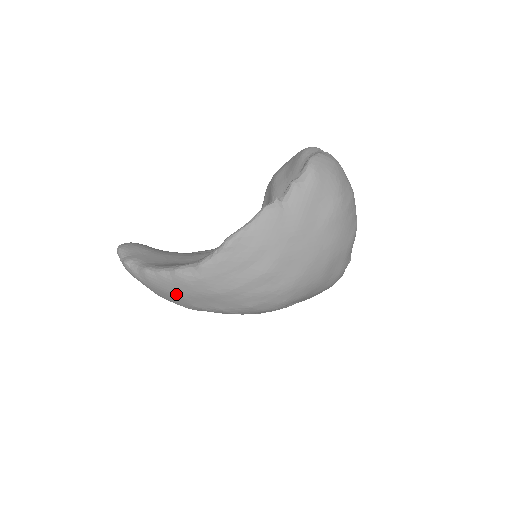
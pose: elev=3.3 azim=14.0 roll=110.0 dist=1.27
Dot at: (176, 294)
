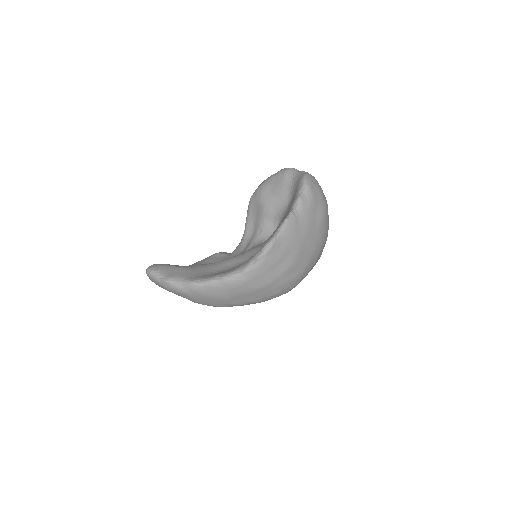
Dot at: (221, 297)
